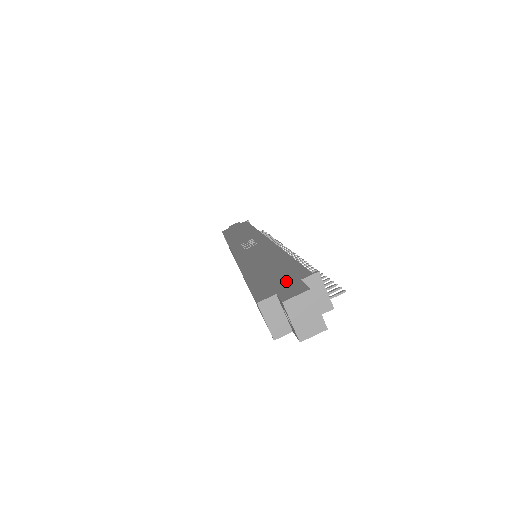
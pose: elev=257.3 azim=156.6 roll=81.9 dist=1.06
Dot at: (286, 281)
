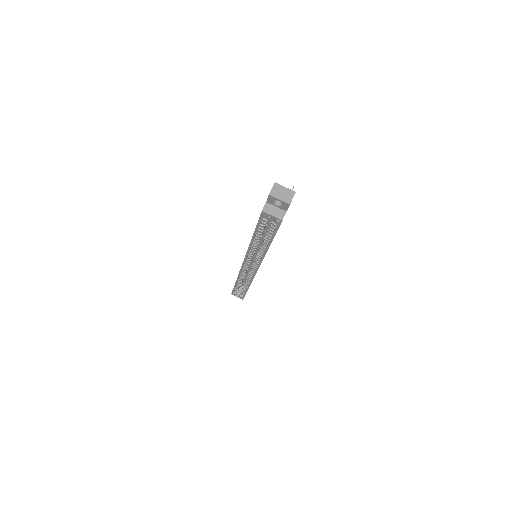
Dot at: occluded
